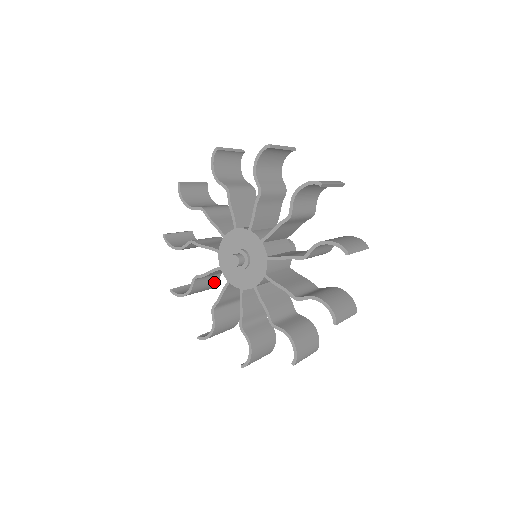
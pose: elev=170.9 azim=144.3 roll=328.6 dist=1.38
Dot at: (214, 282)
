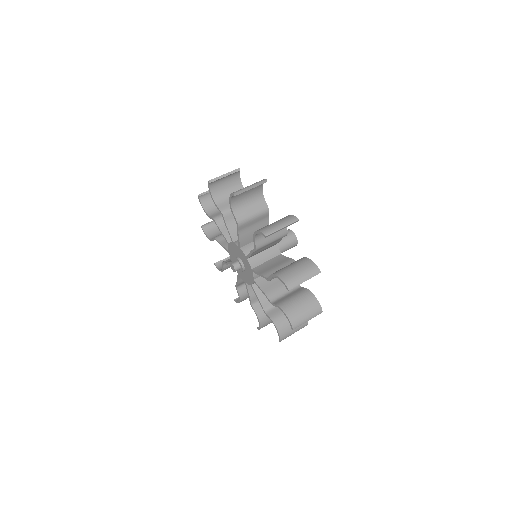
Dot at: occluded
